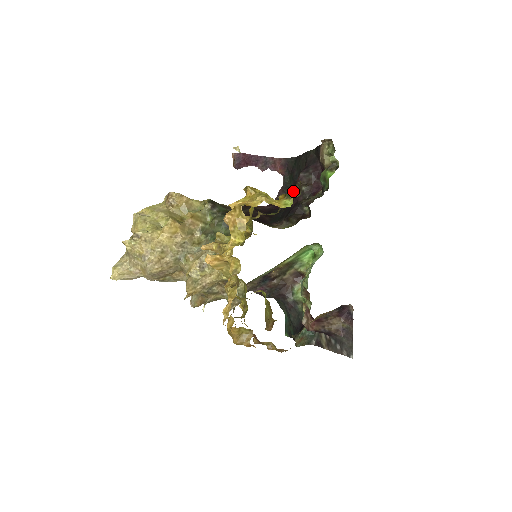
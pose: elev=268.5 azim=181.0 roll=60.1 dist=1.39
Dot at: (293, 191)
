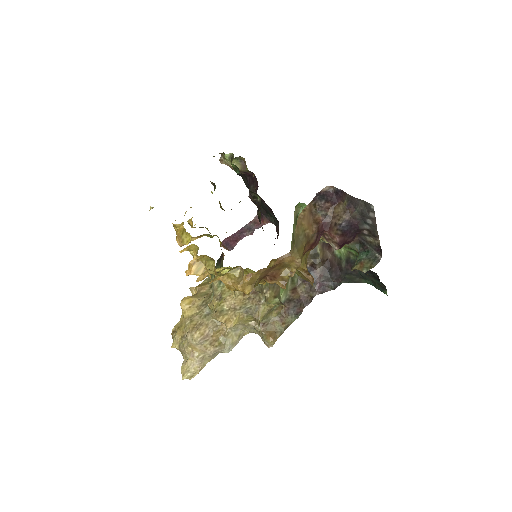
Dot at: occluded
